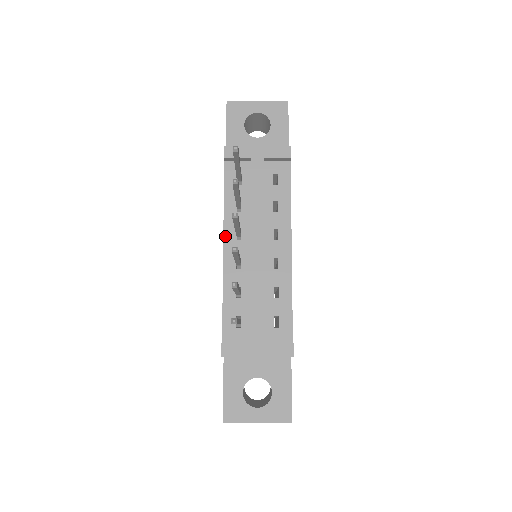
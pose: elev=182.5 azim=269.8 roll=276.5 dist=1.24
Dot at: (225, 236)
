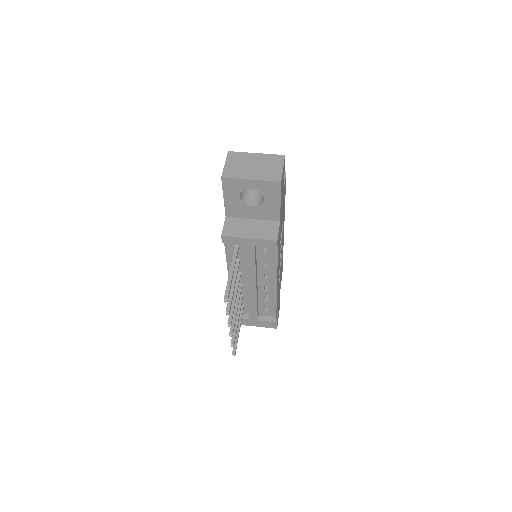
Dot at: occluded
